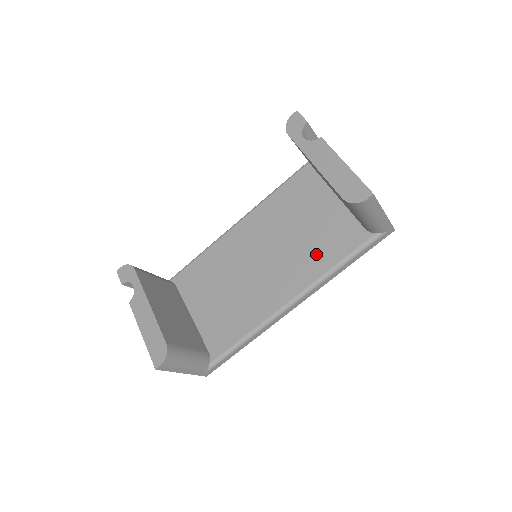
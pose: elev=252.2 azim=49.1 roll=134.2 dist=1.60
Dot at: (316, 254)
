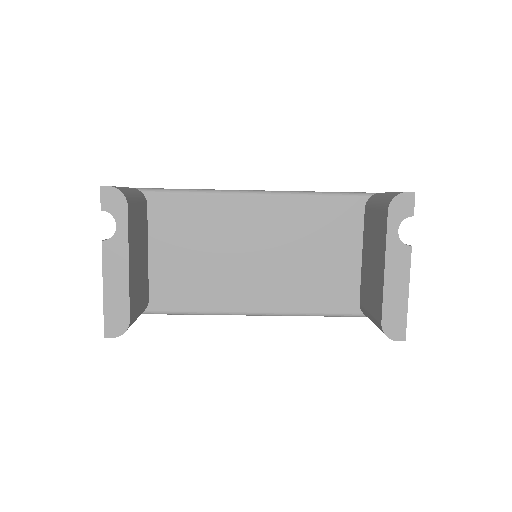
Dot at: (307, 291)
